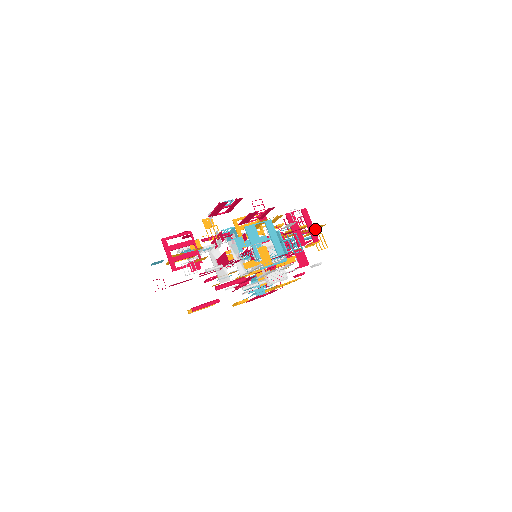
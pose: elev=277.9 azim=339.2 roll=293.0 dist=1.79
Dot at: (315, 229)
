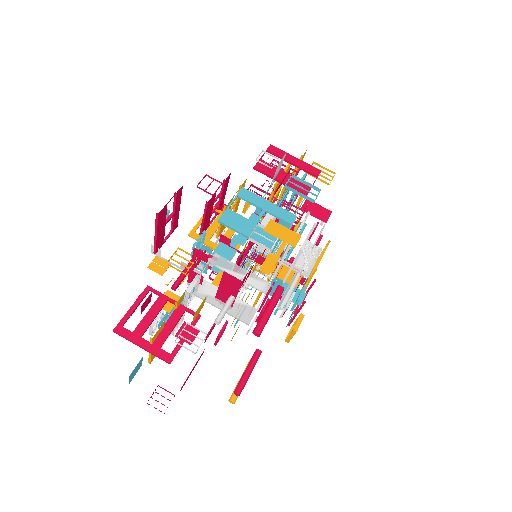
Dot at: (296, 169)
